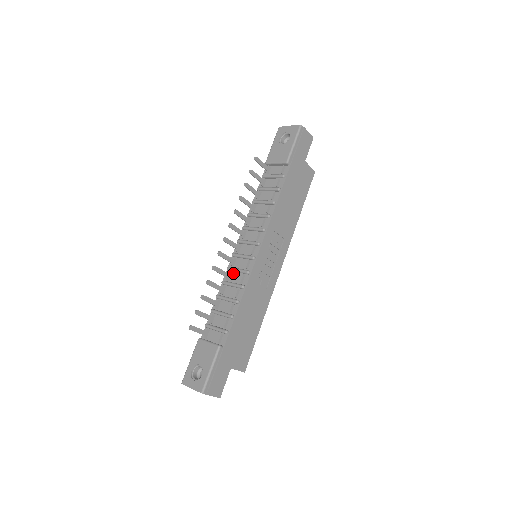
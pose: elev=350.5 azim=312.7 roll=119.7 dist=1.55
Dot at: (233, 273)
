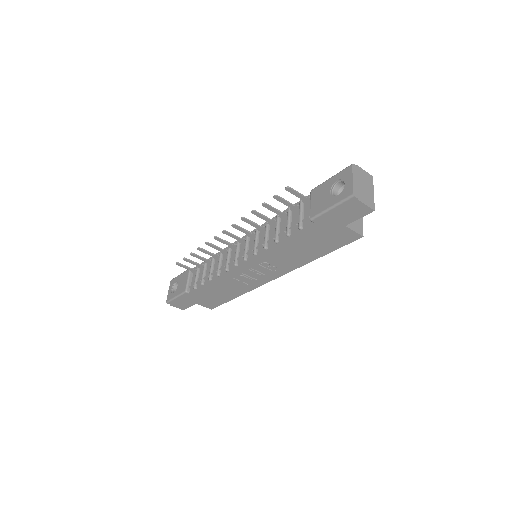
Dot at: occluded
